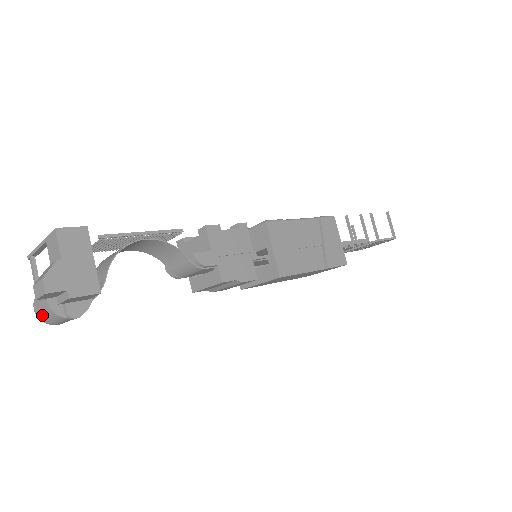
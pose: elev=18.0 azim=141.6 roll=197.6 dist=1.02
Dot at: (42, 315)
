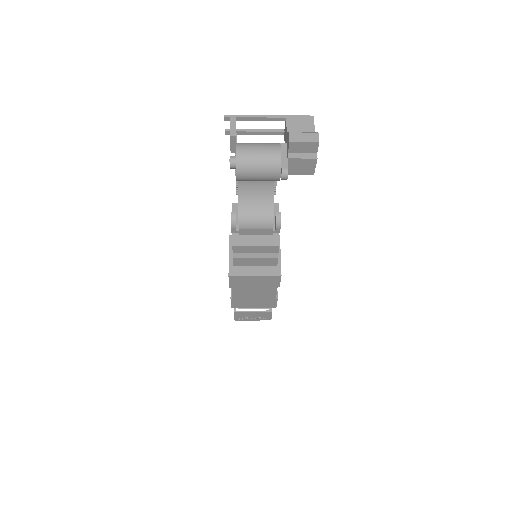
Dot at: (251, 158)
